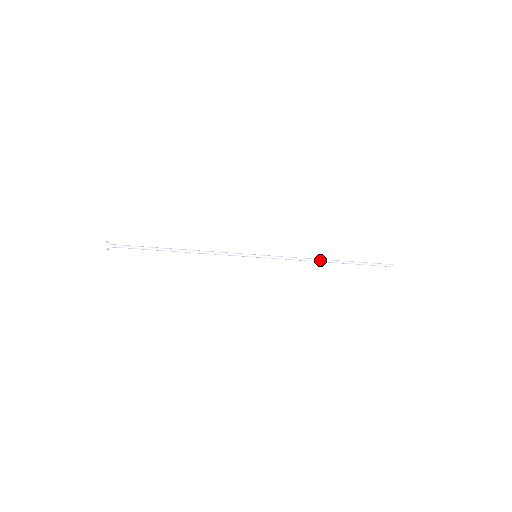
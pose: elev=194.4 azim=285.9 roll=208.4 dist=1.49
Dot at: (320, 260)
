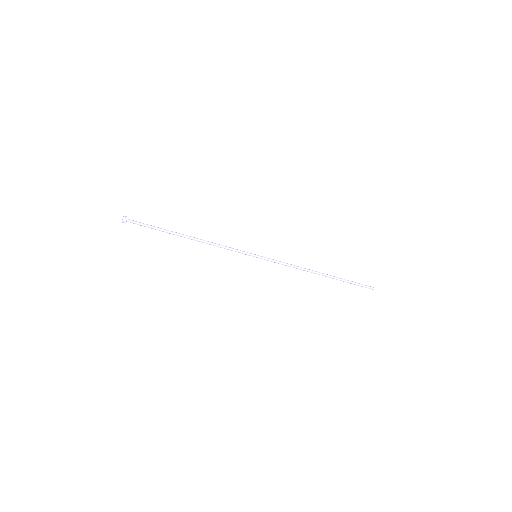
Dot at: (312, 271)
